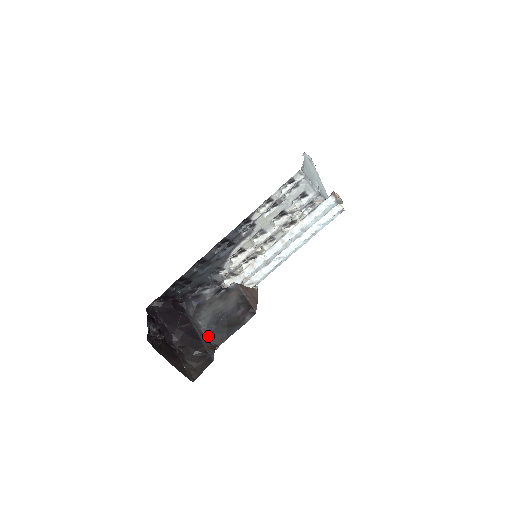
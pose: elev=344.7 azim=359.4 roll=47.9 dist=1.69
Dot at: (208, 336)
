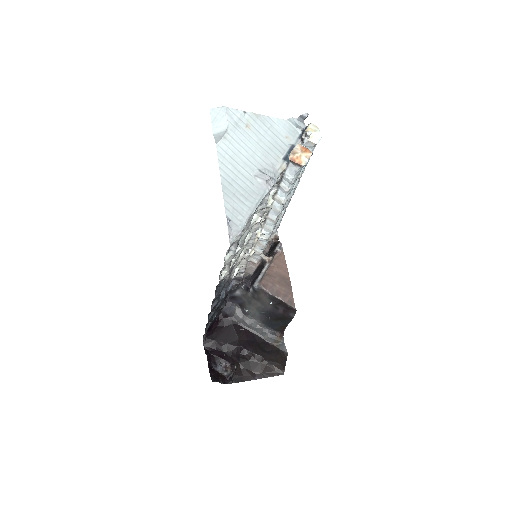
Dot at: (268, 329)
